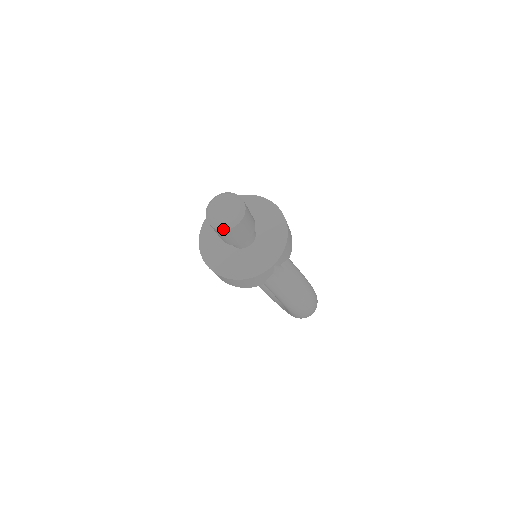
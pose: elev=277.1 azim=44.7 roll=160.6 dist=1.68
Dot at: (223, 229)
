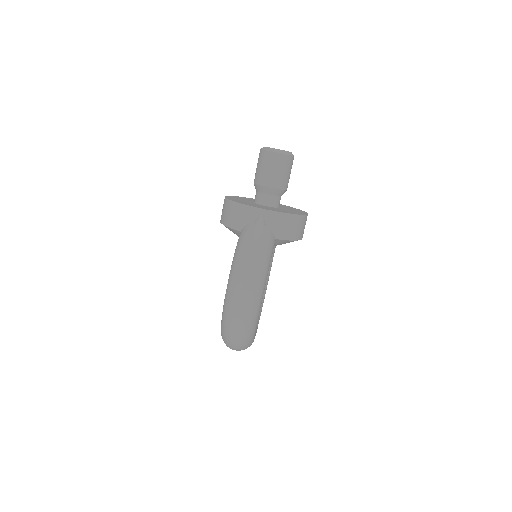
Dot at: (264, 149)
